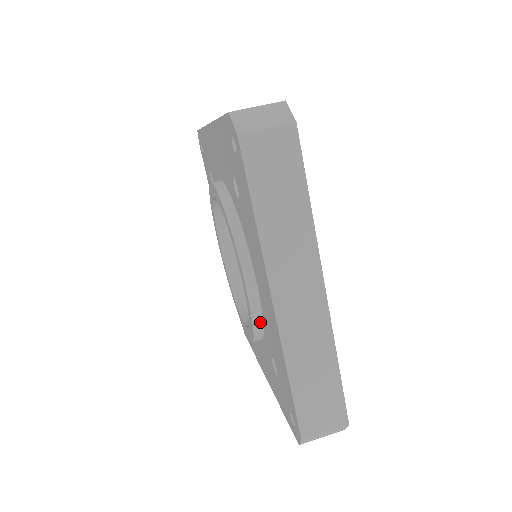
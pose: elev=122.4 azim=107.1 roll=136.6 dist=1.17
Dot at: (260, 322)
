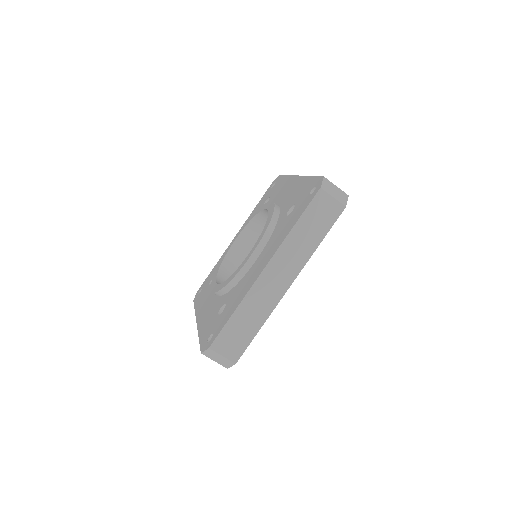
Dot at: occluded
